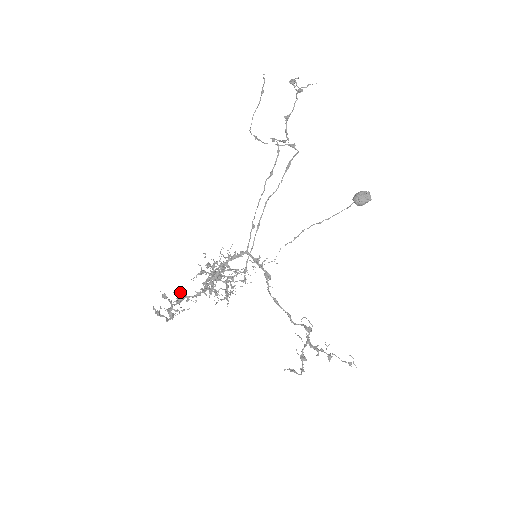
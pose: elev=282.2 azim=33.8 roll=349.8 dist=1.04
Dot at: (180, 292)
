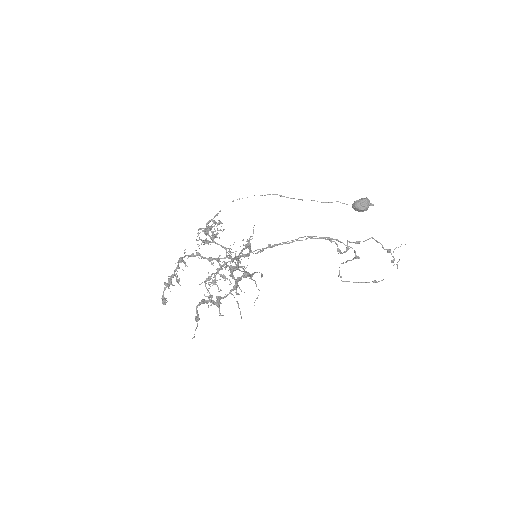
Dot at: occluded
